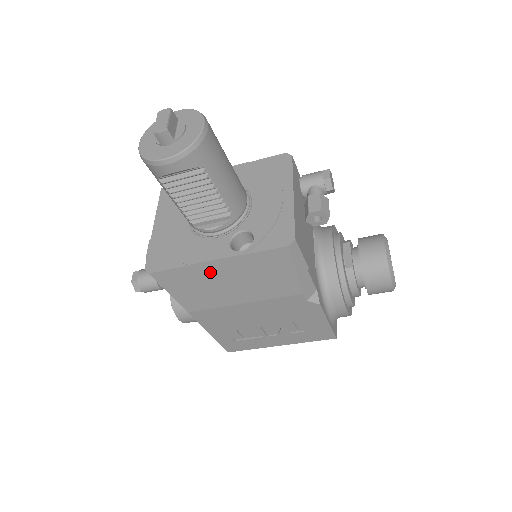
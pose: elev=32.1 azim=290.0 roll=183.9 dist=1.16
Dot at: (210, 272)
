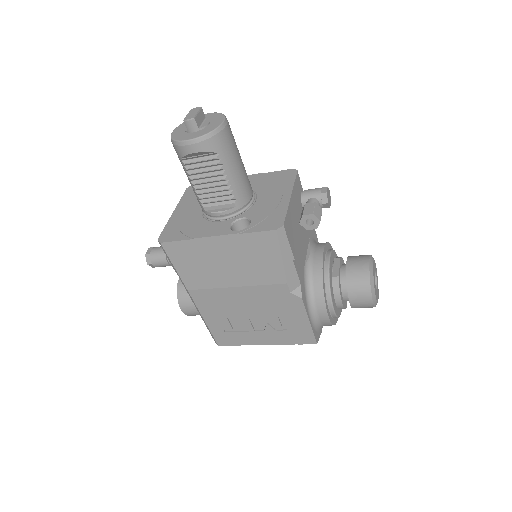
Dot at: (210, 248)
